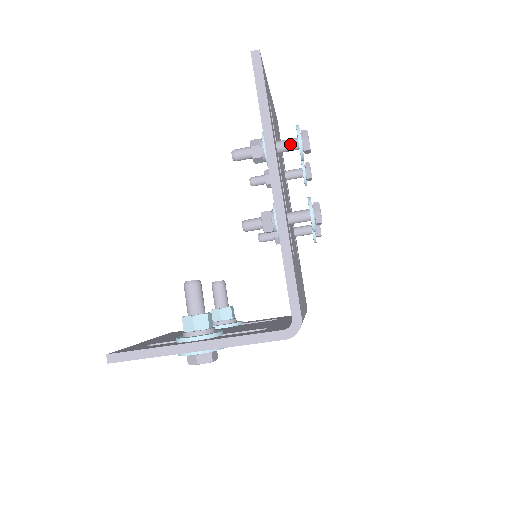
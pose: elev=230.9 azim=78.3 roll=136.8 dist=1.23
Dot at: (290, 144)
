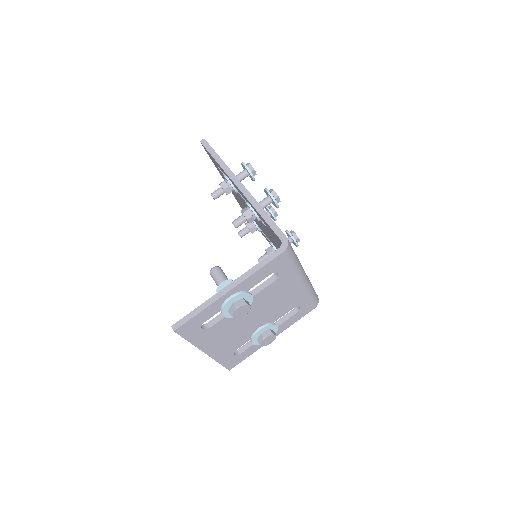
Dot at: (242, 173)
